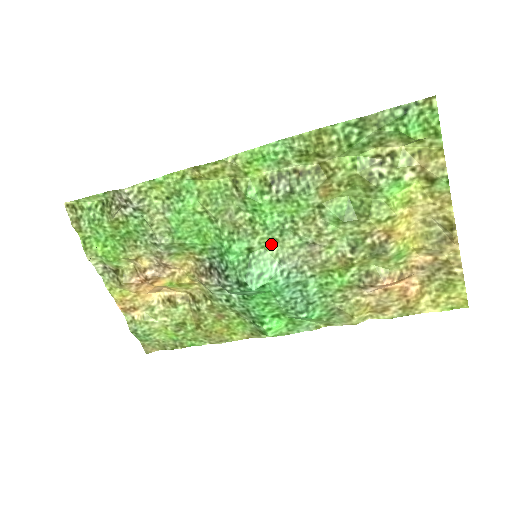
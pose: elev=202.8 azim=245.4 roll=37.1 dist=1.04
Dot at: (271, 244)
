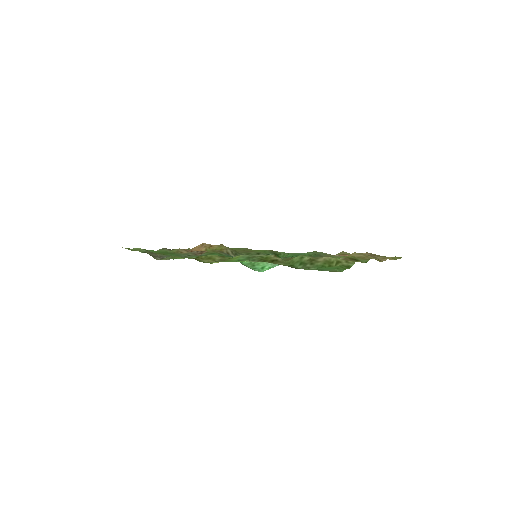
Dot at: occluded
